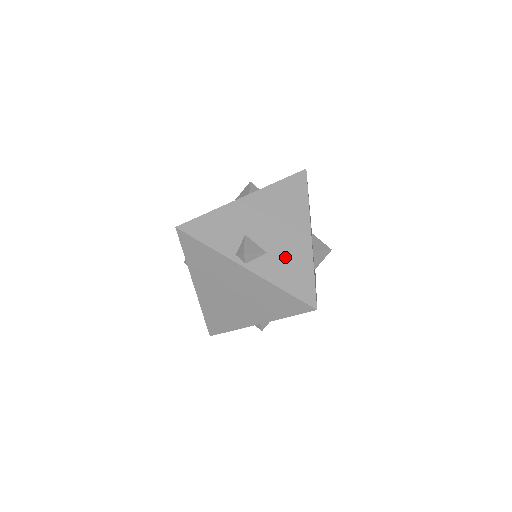
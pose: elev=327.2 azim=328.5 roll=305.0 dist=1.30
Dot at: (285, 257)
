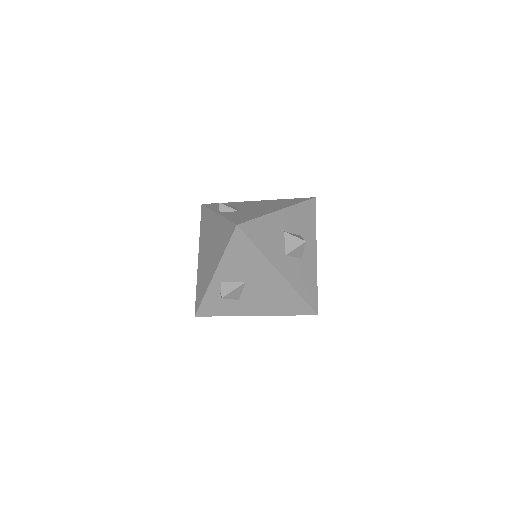
Dot at: (248, 213)
